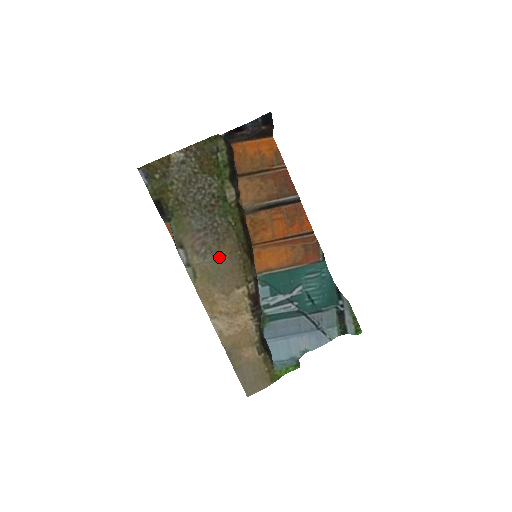
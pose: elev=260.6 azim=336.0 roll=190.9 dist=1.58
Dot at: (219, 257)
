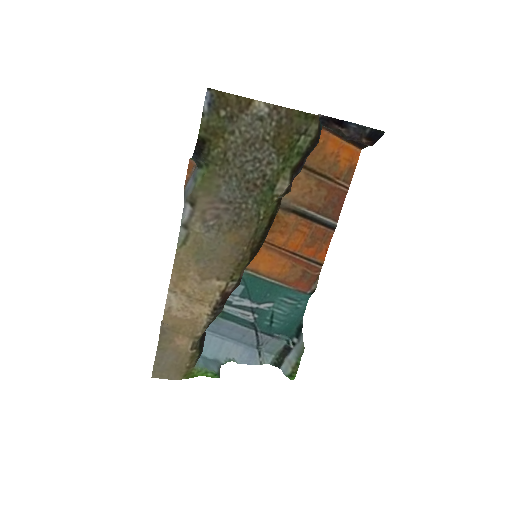
Dot at: (222, 239)
